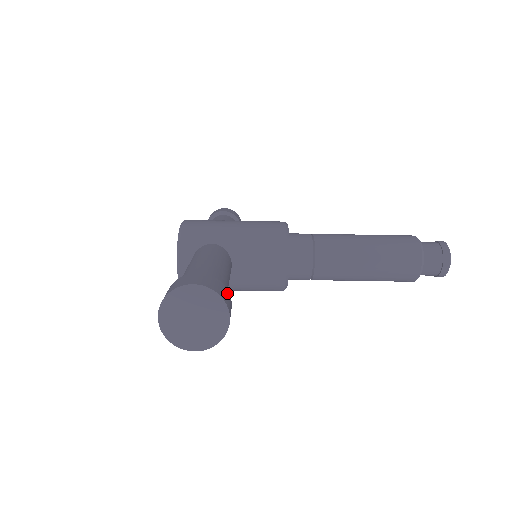
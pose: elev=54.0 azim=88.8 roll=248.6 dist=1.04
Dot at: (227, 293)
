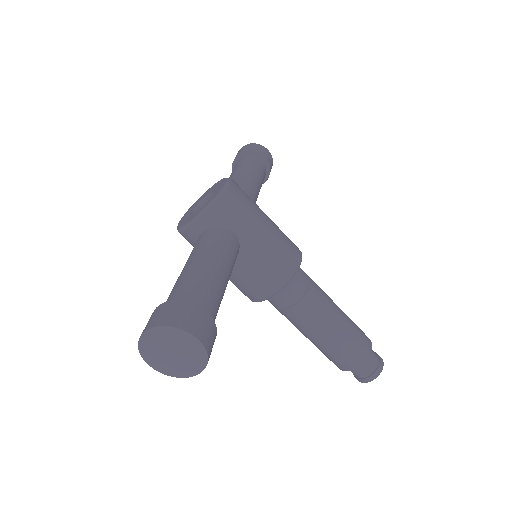
Dot at: occluded
